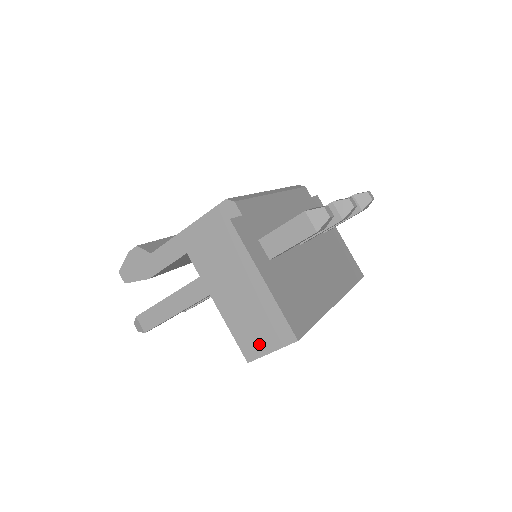
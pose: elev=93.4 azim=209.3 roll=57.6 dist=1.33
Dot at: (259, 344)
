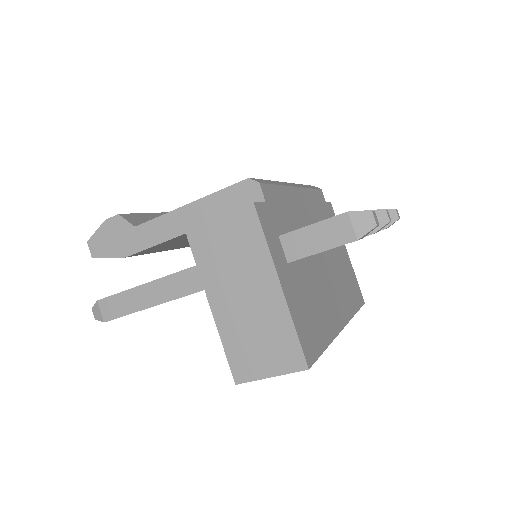
Dot at: (256, 364)
